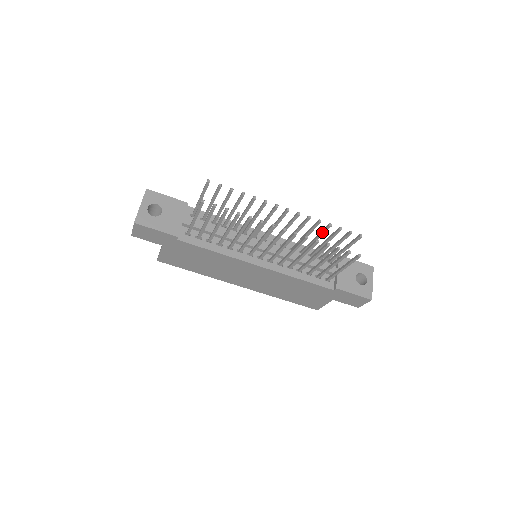
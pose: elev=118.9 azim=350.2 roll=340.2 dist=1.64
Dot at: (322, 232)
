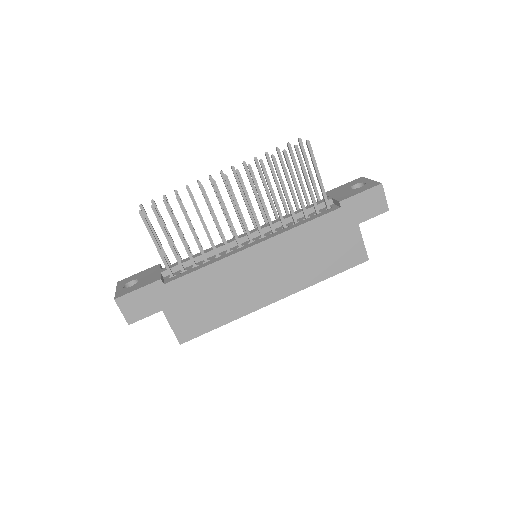
Dot at: (271, 169)
